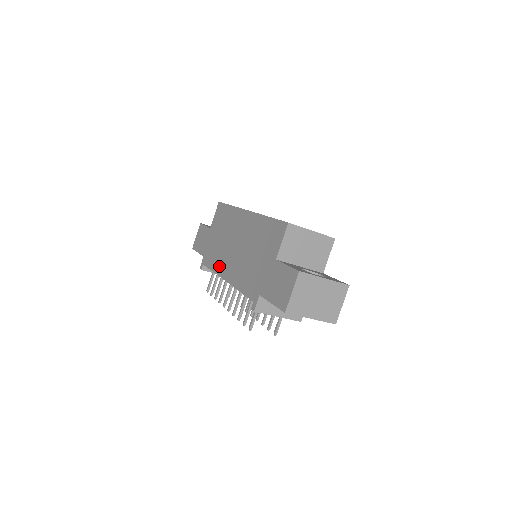
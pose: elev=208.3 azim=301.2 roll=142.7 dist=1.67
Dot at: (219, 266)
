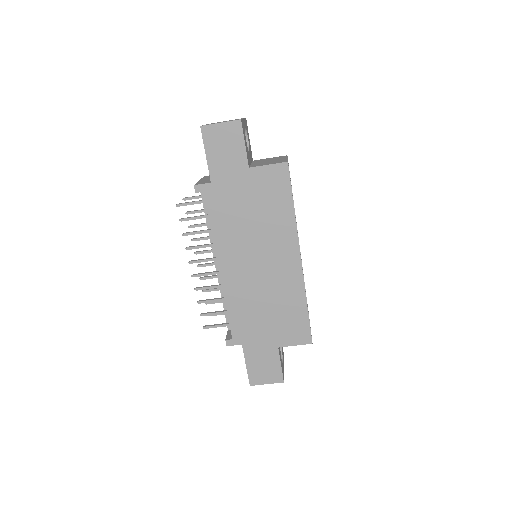
Dot at: (224, 243)
